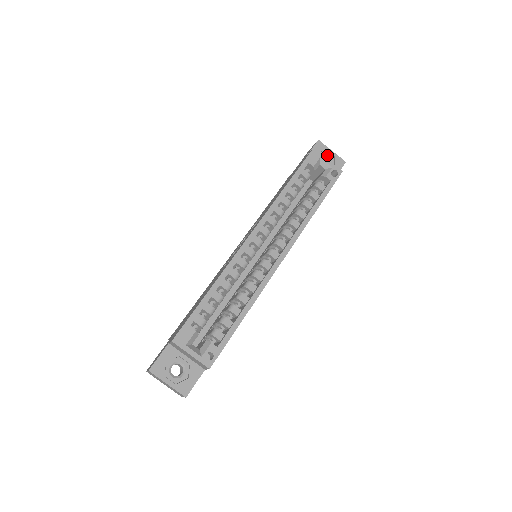
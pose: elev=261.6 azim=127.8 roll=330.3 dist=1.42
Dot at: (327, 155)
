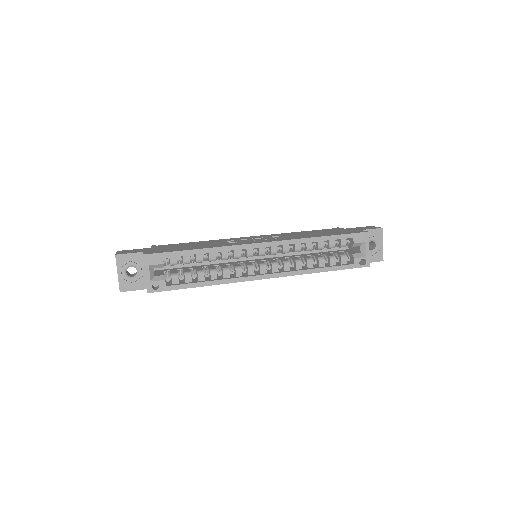
Dot at: (376, 244)
